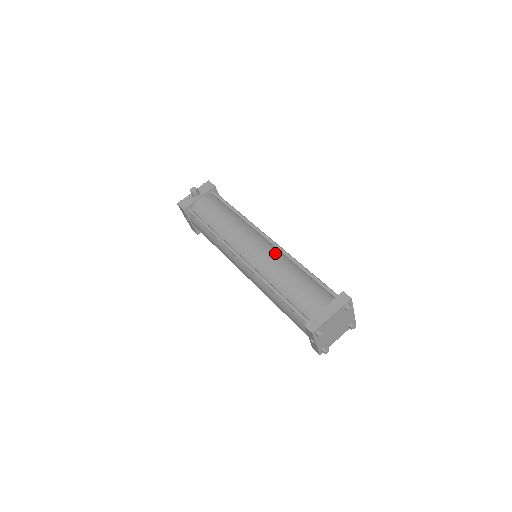
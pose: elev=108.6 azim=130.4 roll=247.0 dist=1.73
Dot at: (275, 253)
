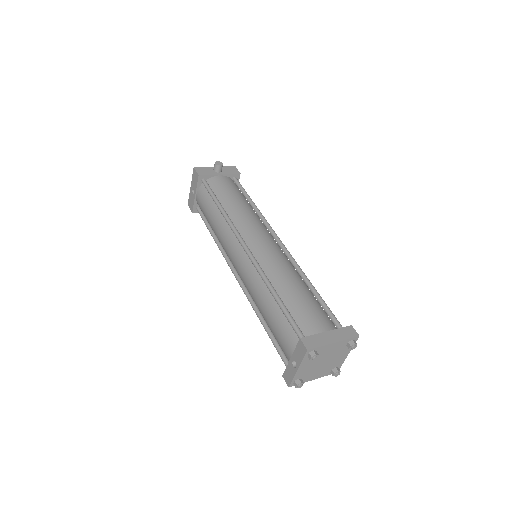
Dot at: (285, 258)
